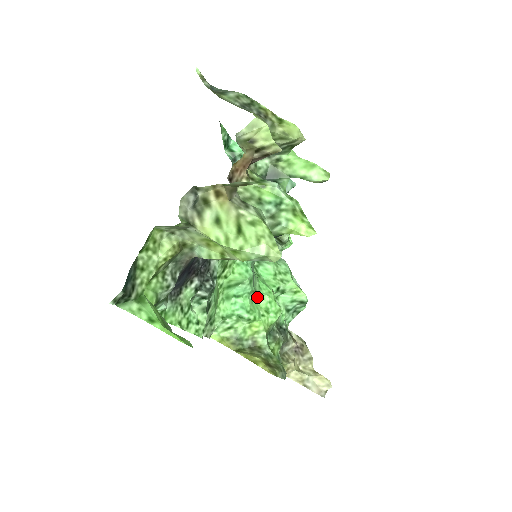
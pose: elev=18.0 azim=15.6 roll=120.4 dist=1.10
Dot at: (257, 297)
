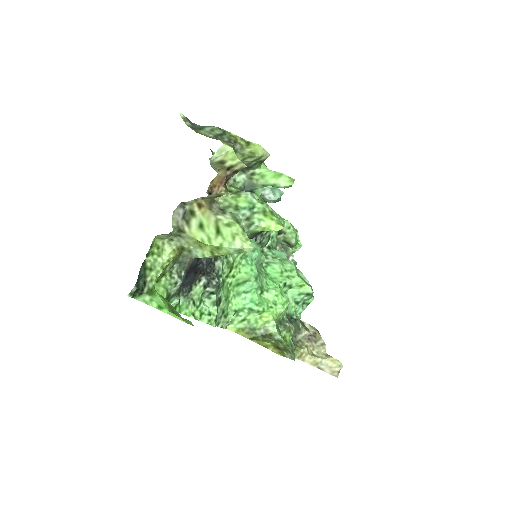
Dot at: (265, 292)
